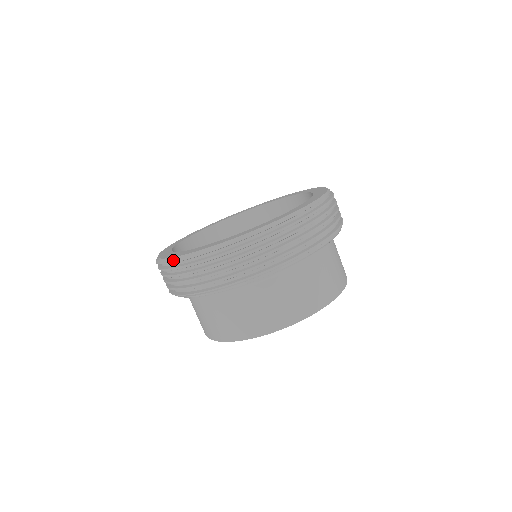
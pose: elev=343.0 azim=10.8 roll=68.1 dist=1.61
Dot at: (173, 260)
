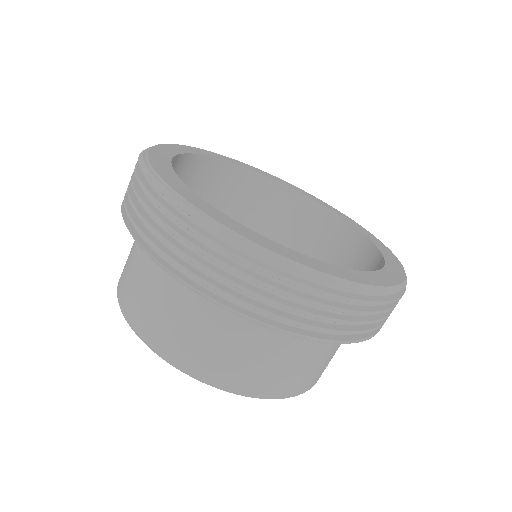
Dot at: (205, 220)
